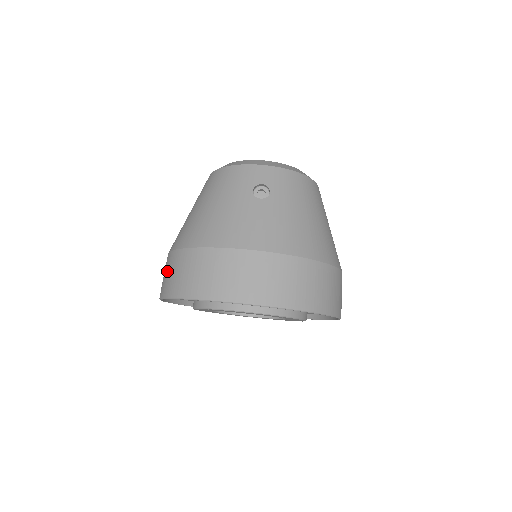
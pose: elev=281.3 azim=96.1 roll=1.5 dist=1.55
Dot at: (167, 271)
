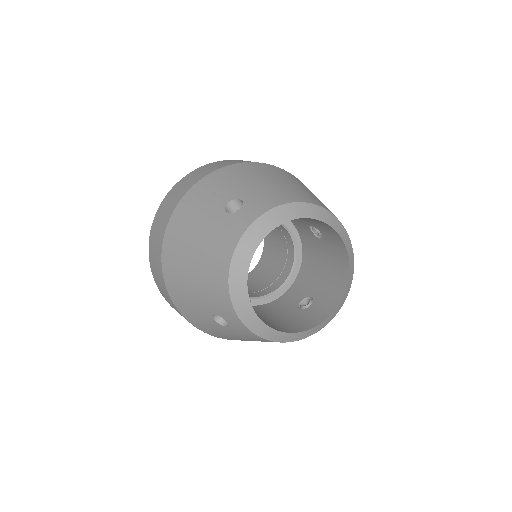
Dot at: (163, 216)
